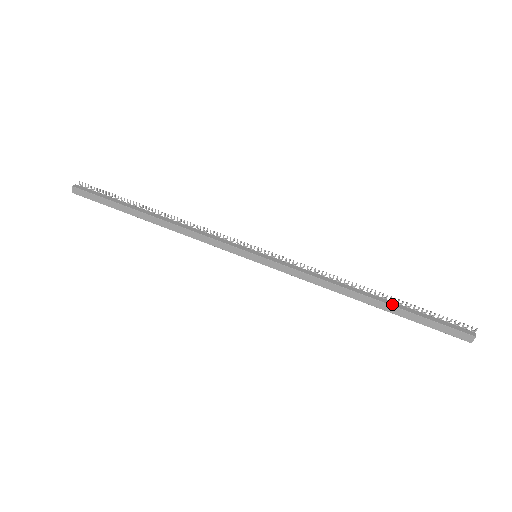
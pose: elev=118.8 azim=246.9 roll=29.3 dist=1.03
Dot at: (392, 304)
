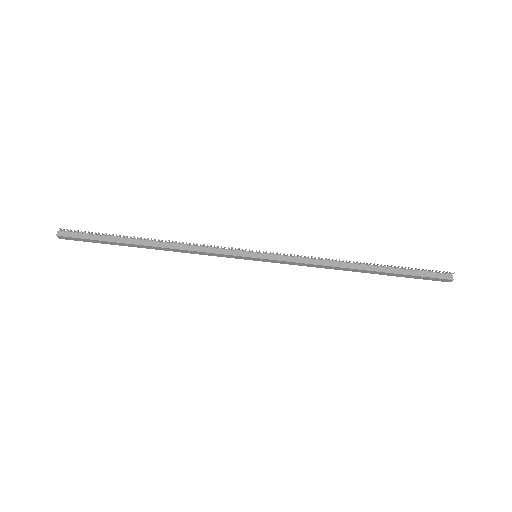
Dot at: (383, 270)
